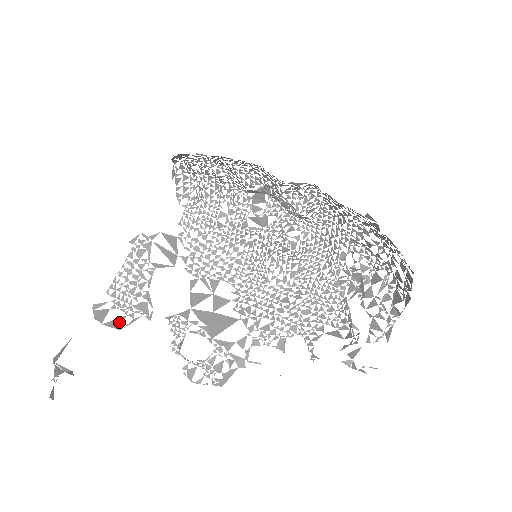
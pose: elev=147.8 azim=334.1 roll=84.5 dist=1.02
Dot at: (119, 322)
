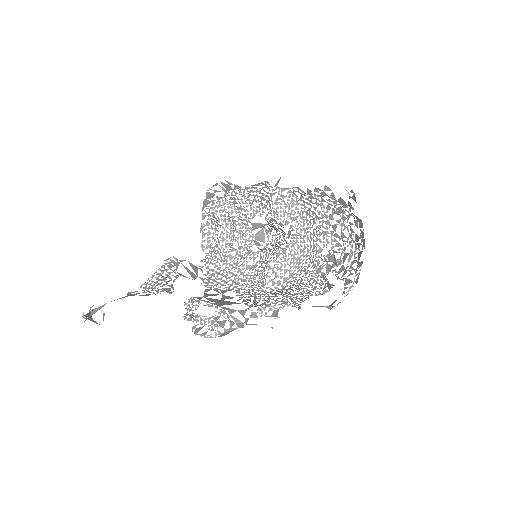
Dot at: (146, 295)
